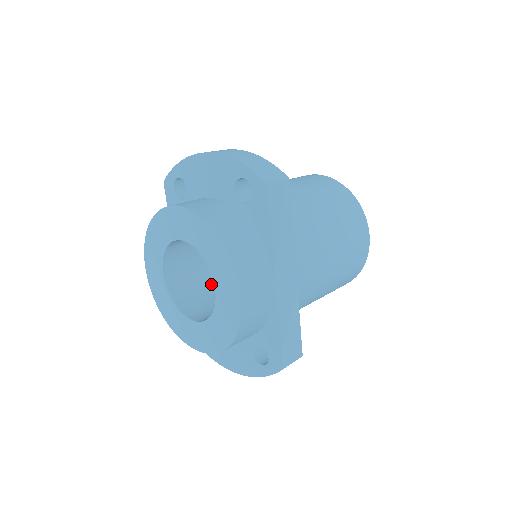
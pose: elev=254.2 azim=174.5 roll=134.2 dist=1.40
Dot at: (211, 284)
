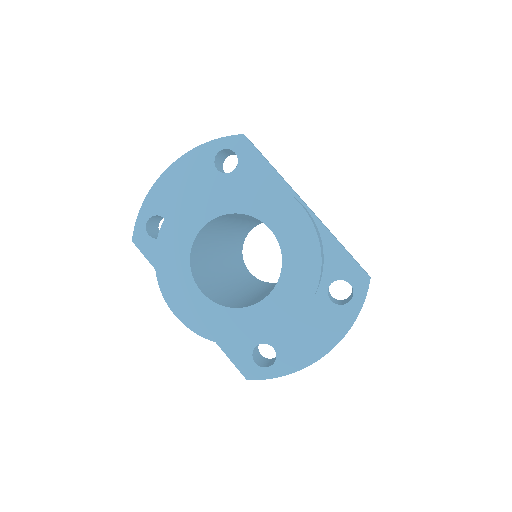
Dot at: (240, 298)
